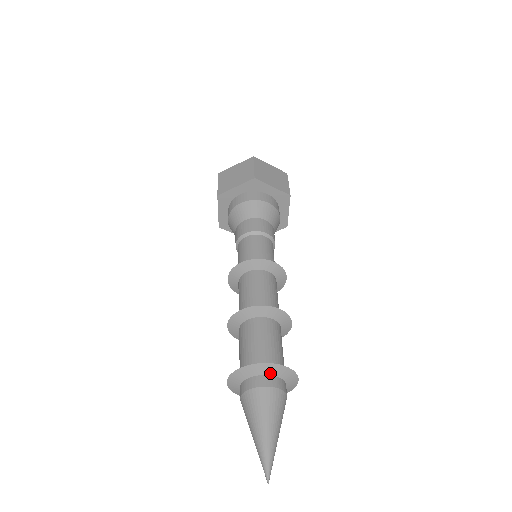
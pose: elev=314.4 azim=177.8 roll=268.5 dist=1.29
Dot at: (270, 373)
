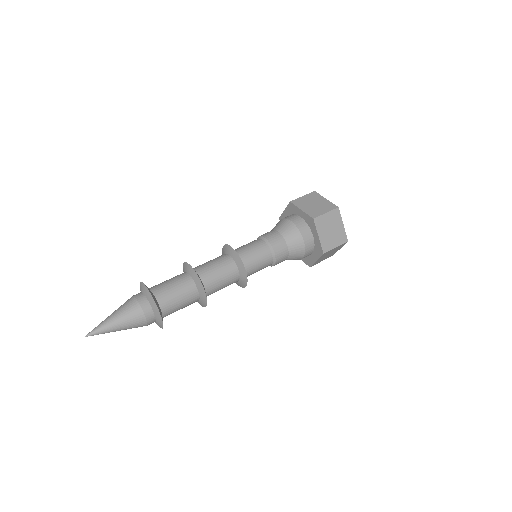
Dot at: (152, 305)
